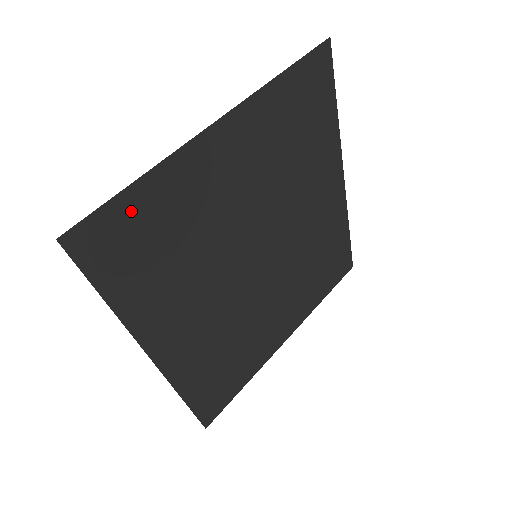
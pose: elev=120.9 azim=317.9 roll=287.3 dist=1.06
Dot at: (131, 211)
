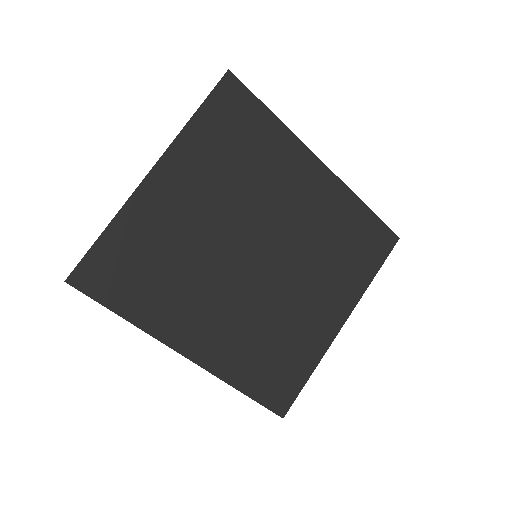
Dot at: (111, 250)
